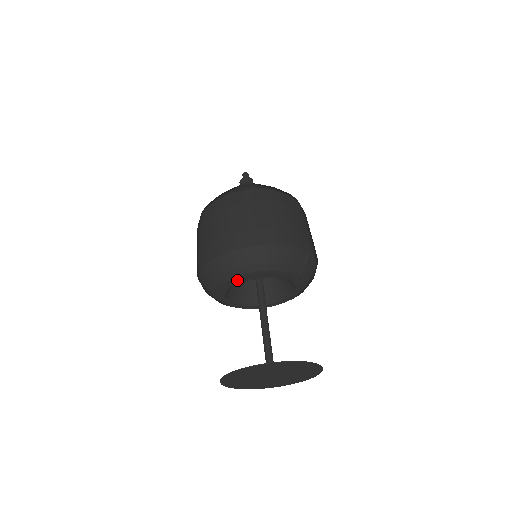
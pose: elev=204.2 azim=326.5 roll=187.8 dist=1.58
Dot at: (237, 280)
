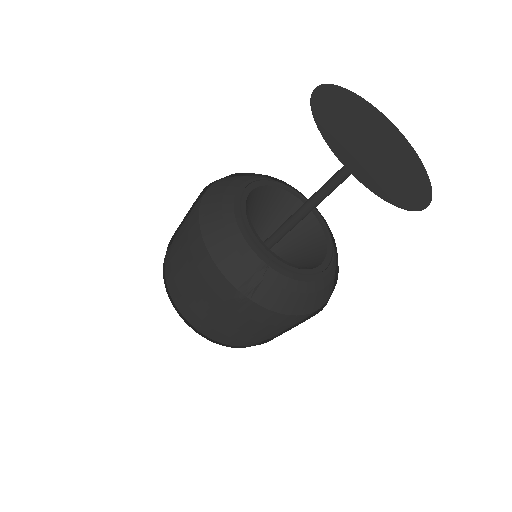
Dot at: (244, 190)
